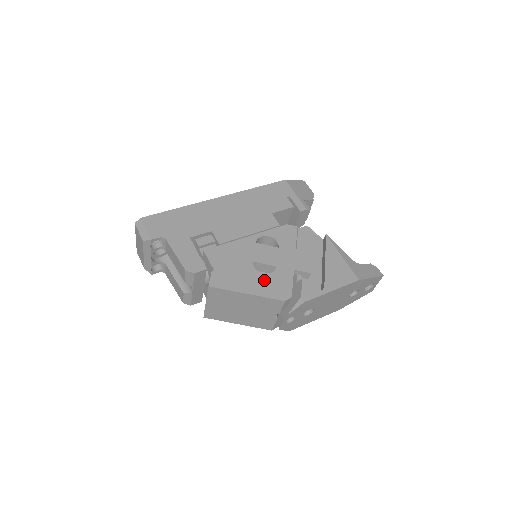
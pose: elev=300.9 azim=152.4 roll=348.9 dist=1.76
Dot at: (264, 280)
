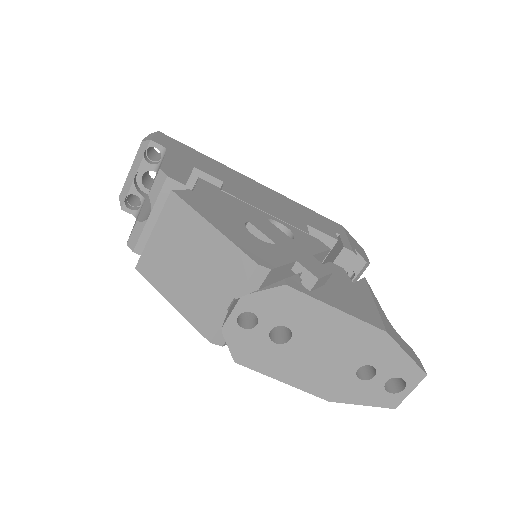
Dot at: (248, 236)
